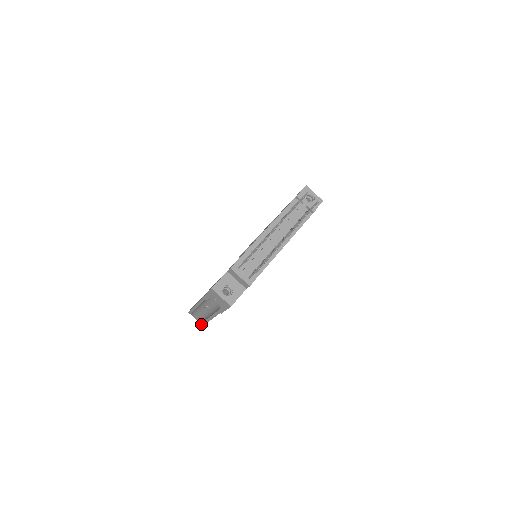
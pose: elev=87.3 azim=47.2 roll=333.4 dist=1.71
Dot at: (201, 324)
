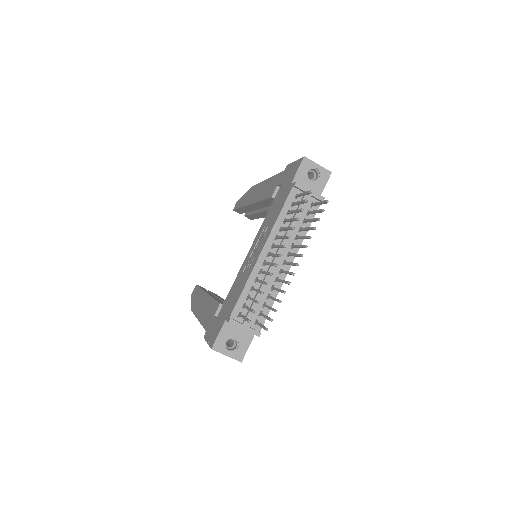
Dot at: occluded
